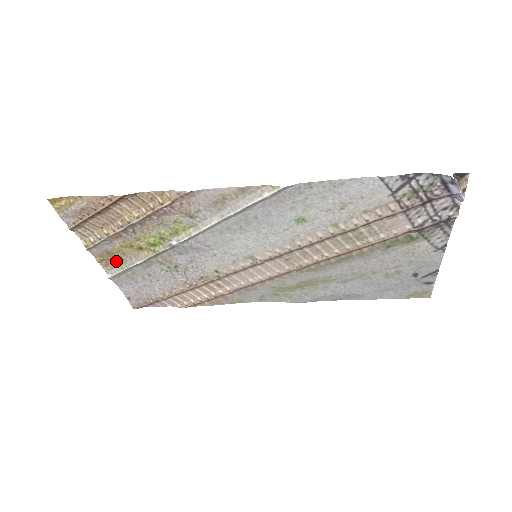
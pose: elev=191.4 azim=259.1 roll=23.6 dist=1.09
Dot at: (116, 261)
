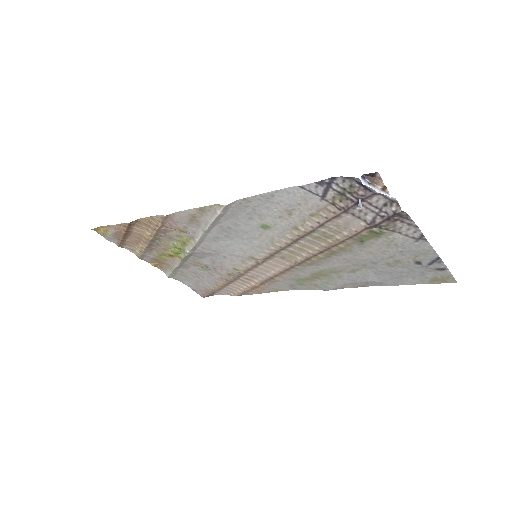
Dot at: (165, 265)
